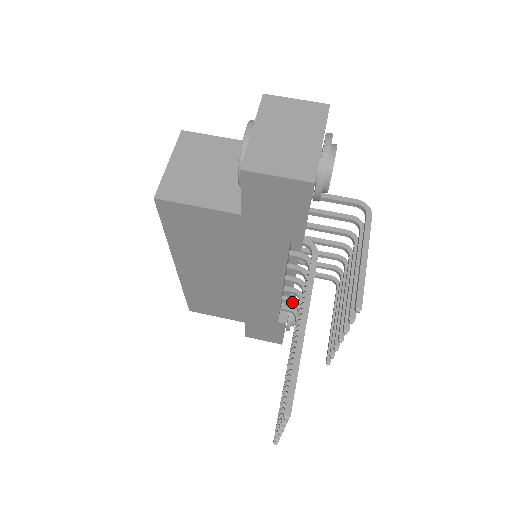
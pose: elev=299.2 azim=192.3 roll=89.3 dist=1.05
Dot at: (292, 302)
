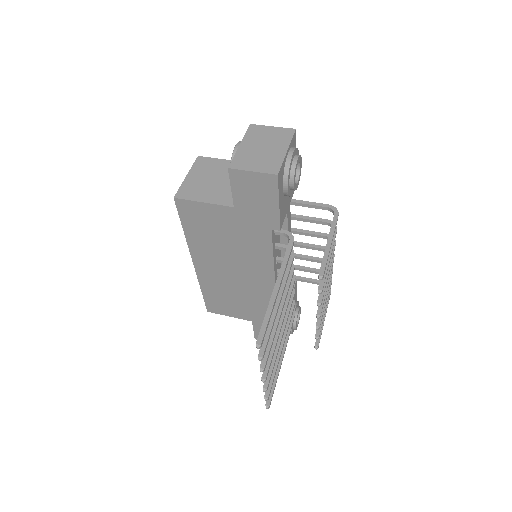
Dot at: occluded
